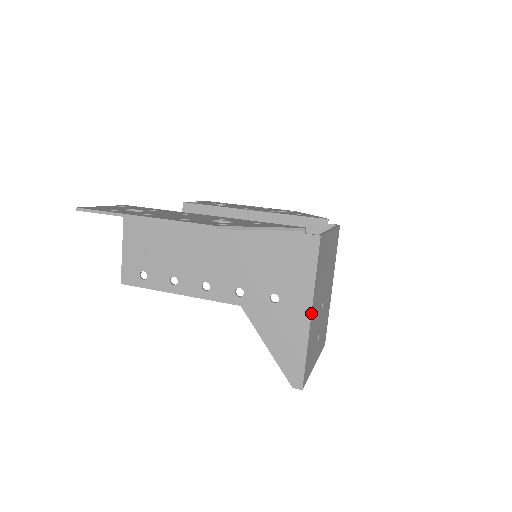
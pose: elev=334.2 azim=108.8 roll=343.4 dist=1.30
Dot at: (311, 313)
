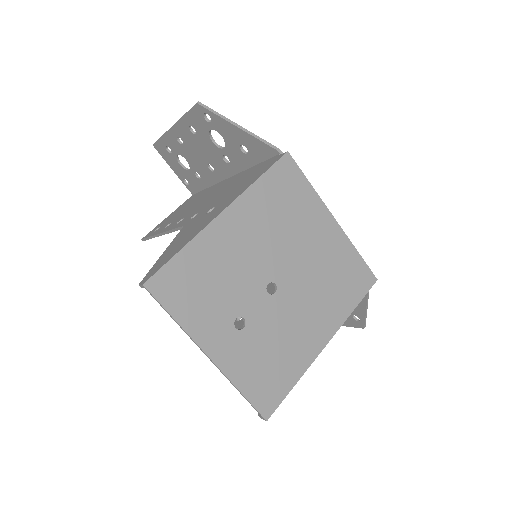
Dot at: (224, 209)
